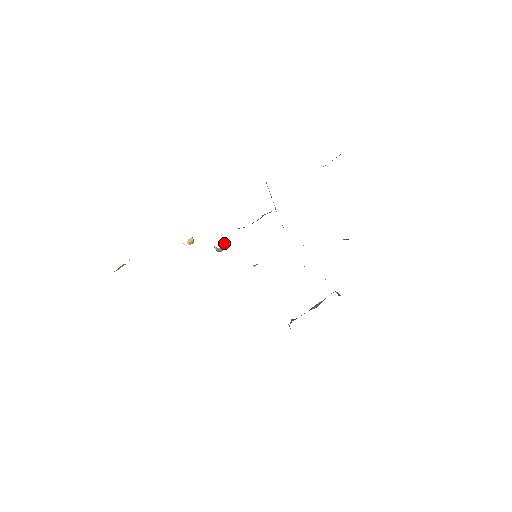
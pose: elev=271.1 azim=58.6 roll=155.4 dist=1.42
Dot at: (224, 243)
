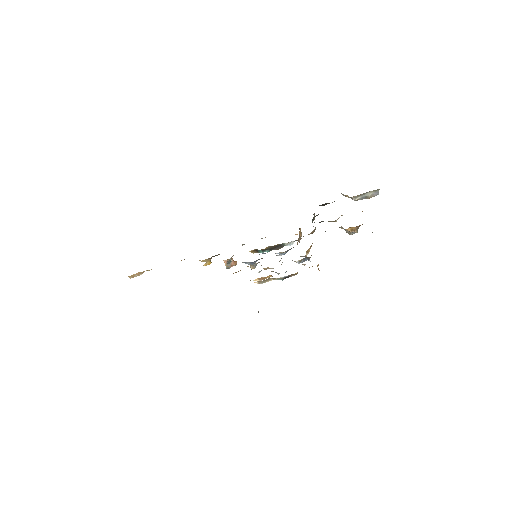
Dot at: (236, 261)
